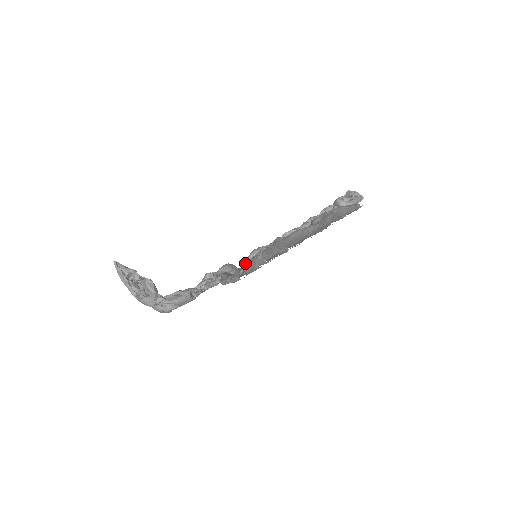
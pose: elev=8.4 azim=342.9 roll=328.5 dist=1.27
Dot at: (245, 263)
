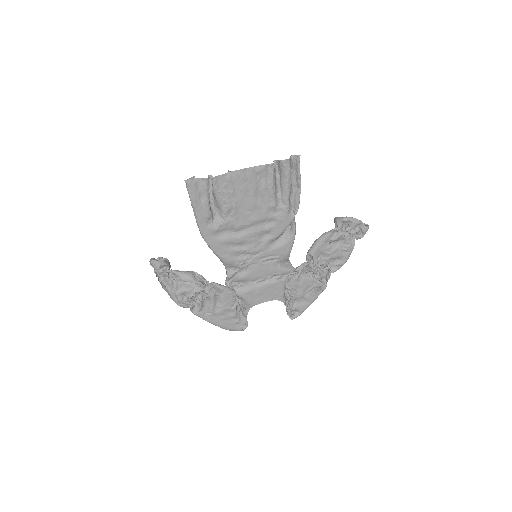
Dot at: (212, 204)
